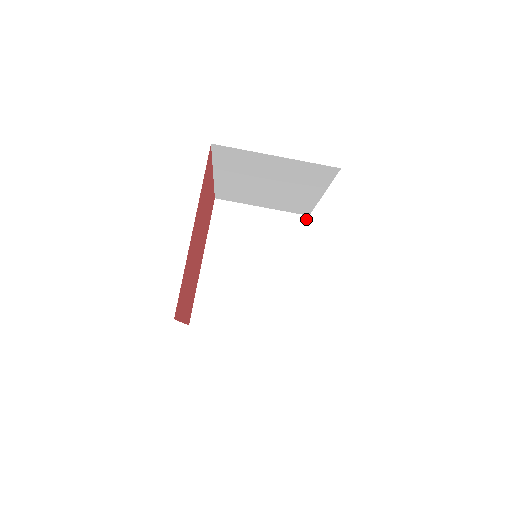
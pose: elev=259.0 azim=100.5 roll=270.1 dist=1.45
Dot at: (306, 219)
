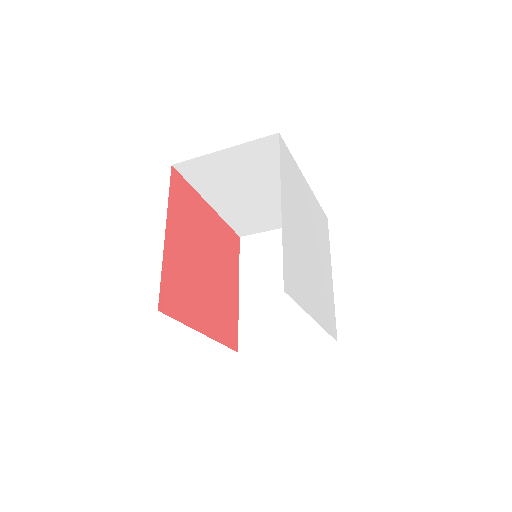
Dot at: (278, 137)
